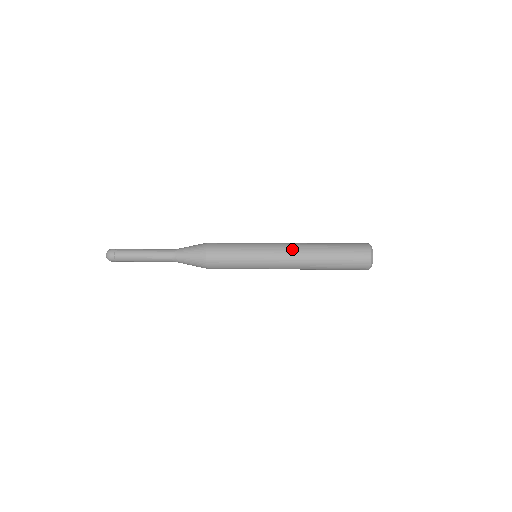
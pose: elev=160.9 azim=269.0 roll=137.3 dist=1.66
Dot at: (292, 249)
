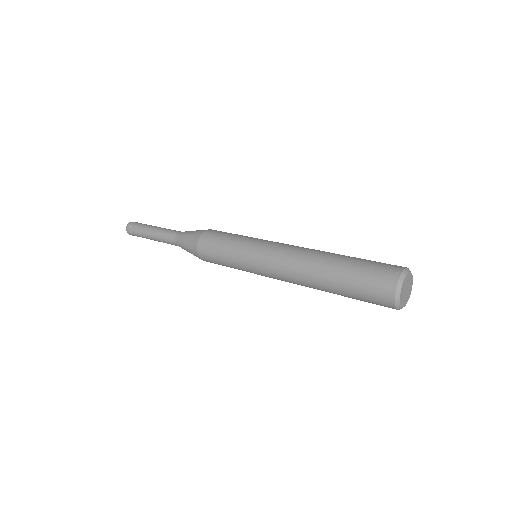
Dot at: (294, 248)
